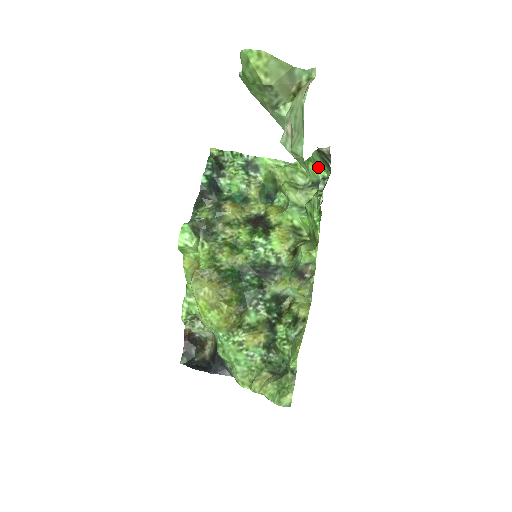
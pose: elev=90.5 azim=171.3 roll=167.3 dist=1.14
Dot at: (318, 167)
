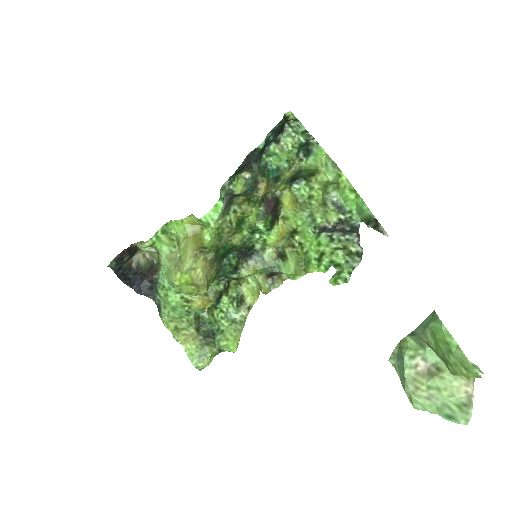
Dot at: (356, 204)
